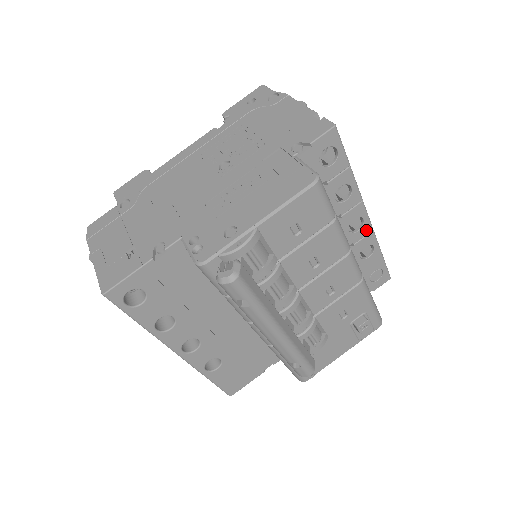
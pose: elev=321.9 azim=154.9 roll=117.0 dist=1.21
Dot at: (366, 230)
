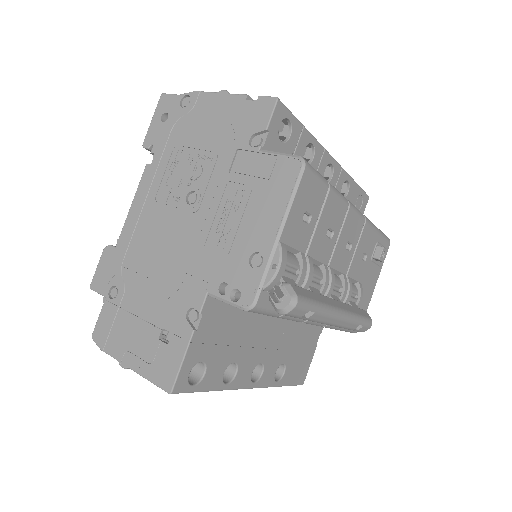
Dot at: (337, 172)
